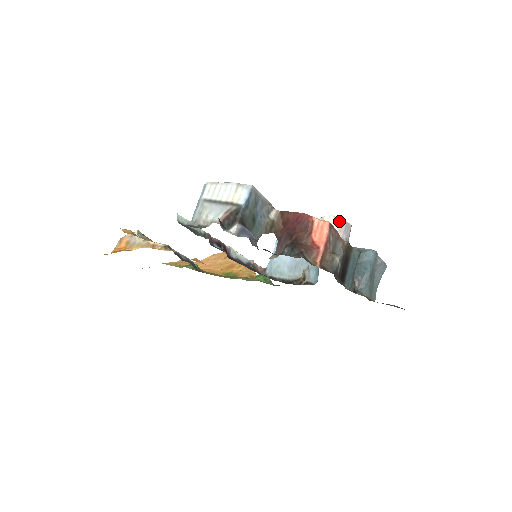
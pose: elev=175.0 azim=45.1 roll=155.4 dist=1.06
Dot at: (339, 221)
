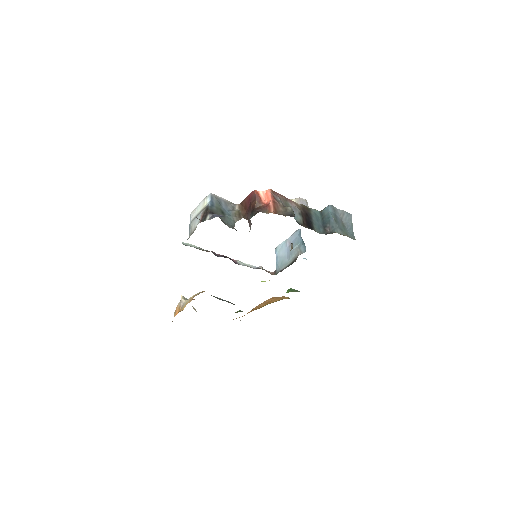
Dot at: (294, 200)
